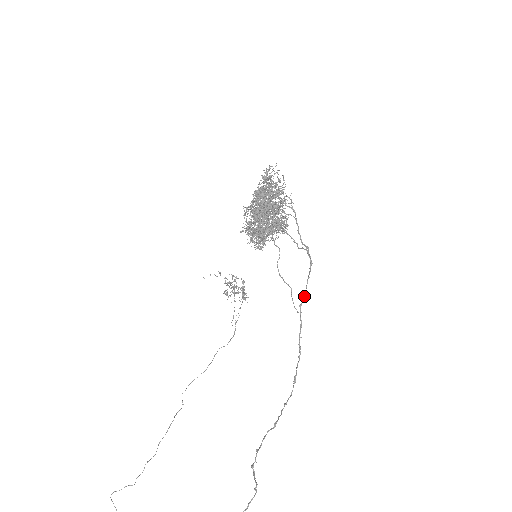
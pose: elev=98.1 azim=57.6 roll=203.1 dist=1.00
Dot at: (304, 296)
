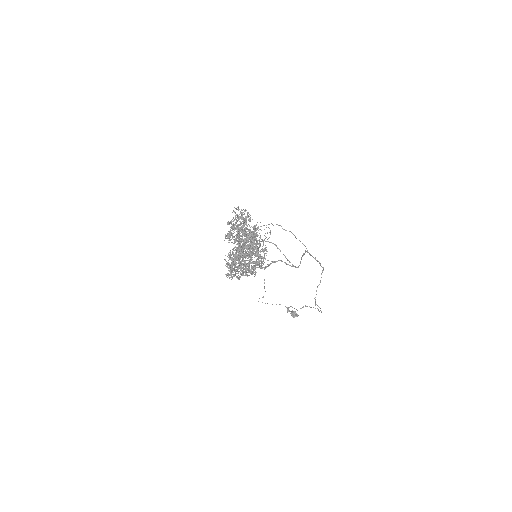
Dot at: occluded
